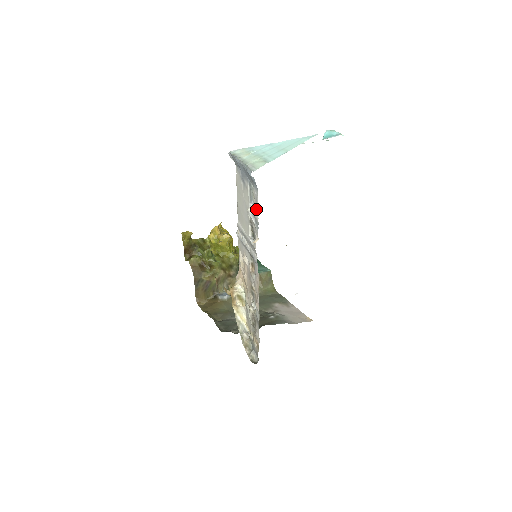
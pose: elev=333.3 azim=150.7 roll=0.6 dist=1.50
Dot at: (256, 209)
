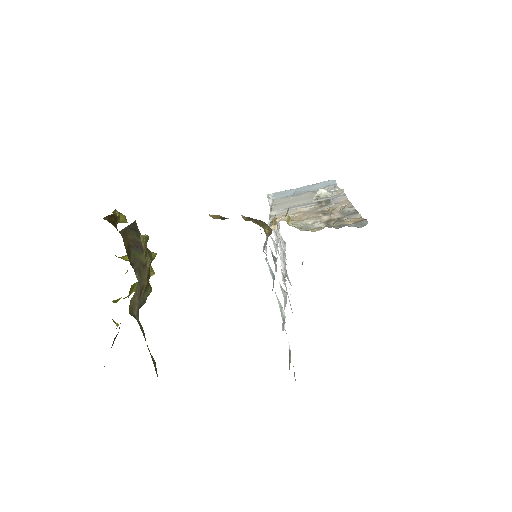
Dot at: (334, 189)
